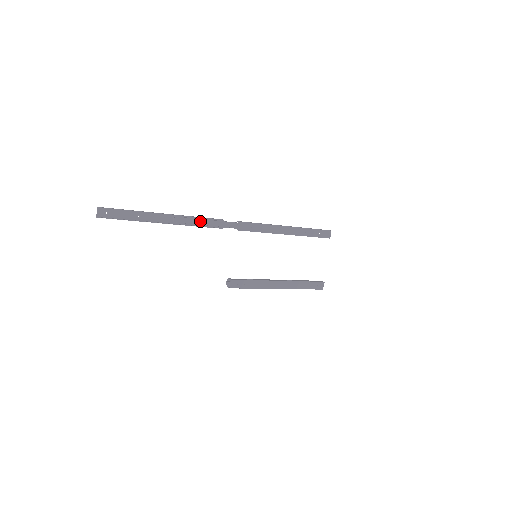
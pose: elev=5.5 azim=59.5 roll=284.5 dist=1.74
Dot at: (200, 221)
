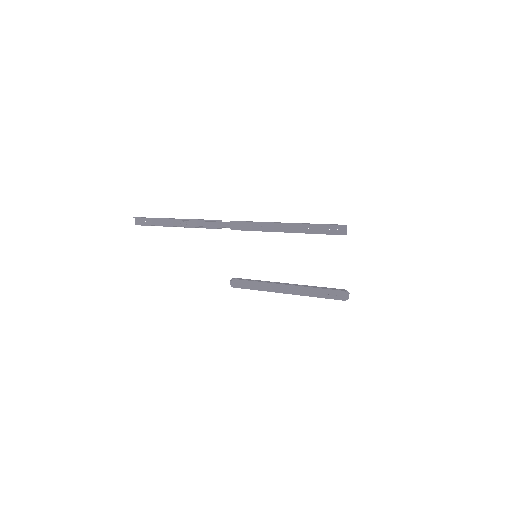
Dot at: (200, 223)
